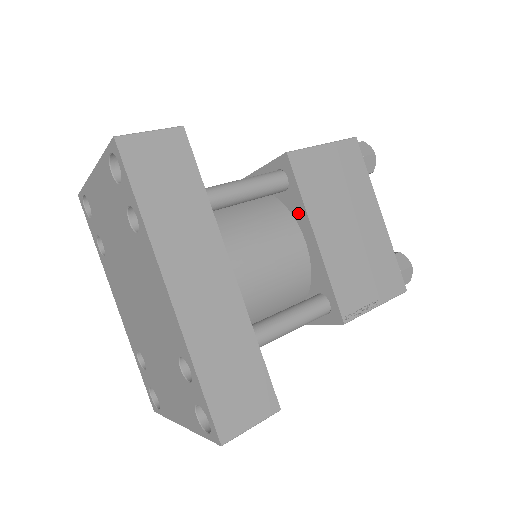
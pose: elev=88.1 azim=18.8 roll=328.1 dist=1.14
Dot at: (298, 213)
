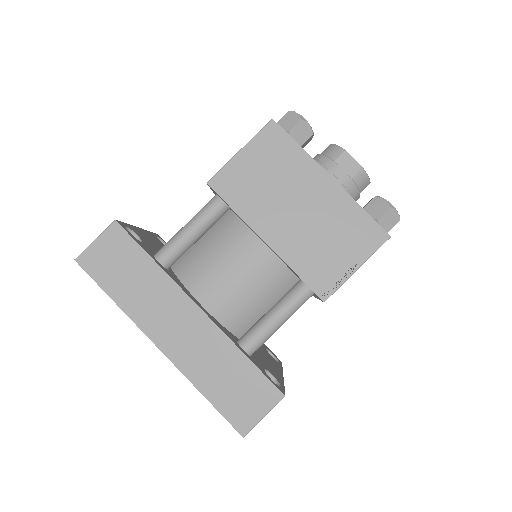
Dot at: (246, 224)
